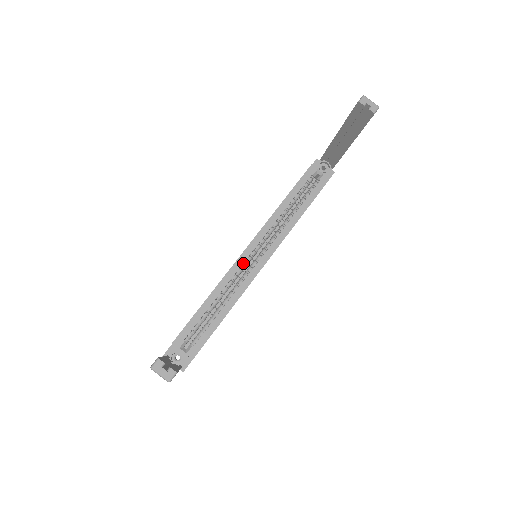
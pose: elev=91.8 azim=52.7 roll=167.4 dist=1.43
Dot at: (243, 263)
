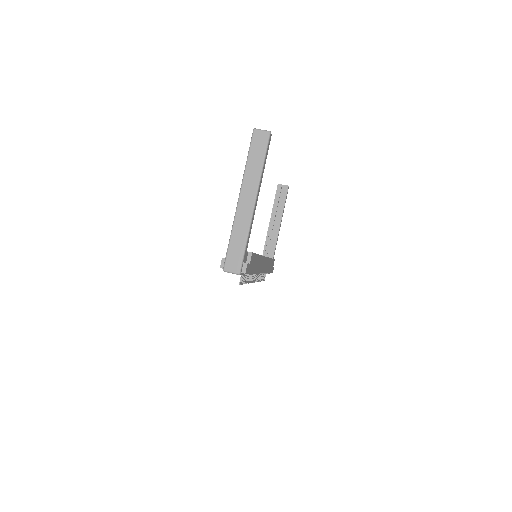
Dot at: occluded
